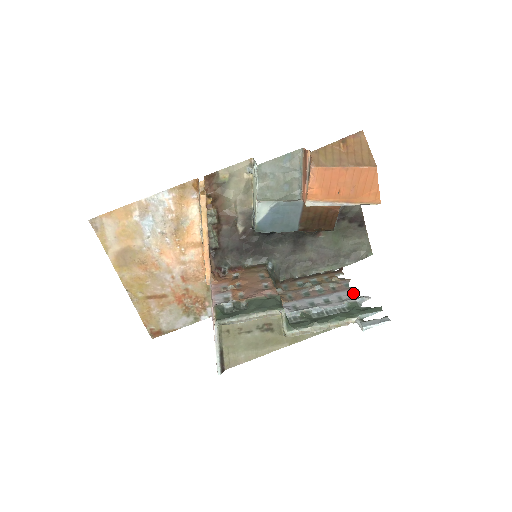
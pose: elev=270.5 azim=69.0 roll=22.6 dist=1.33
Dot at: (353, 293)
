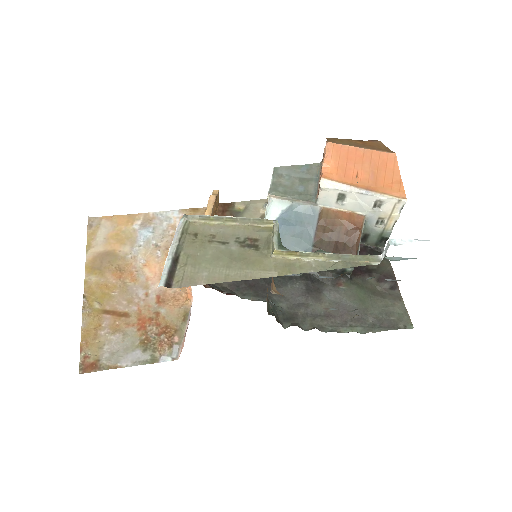
Dot at: occluded
